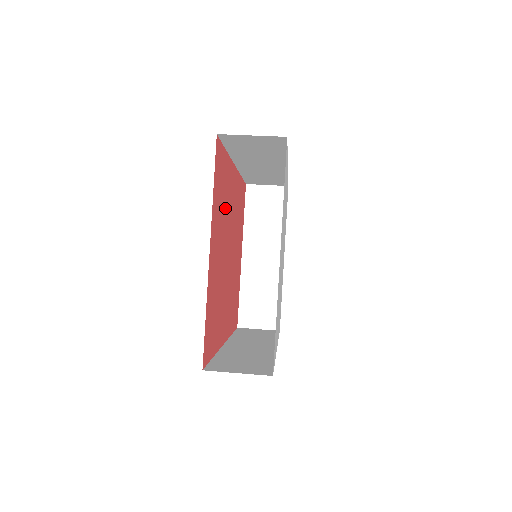
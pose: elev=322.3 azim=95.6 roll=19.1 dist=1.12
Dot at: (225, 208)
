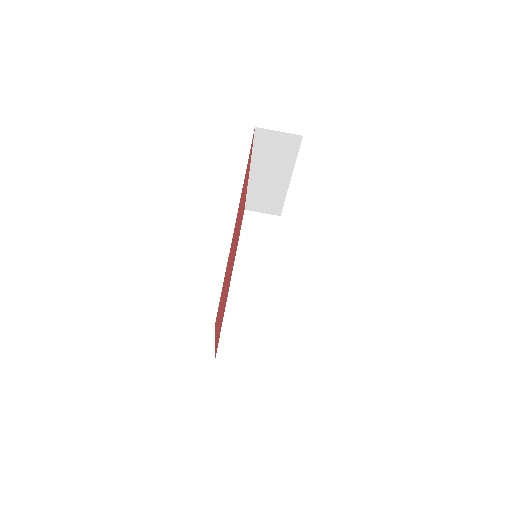
Dot at: (227, 275)
